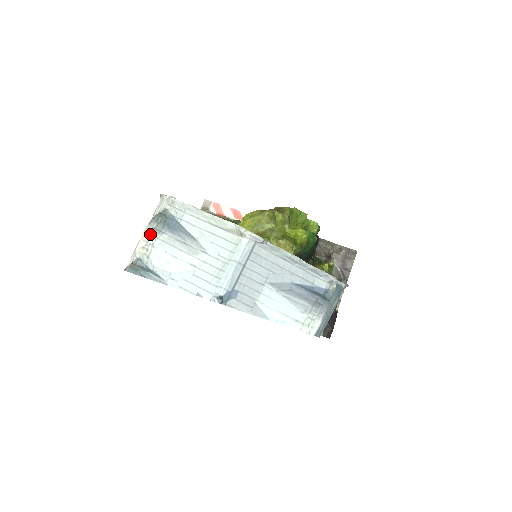
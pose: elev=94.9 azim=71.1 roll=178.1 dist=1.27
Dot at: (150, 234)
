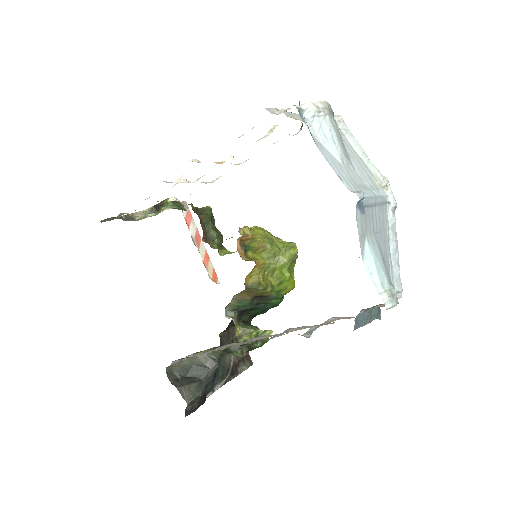
Dot at: (329, 108)
